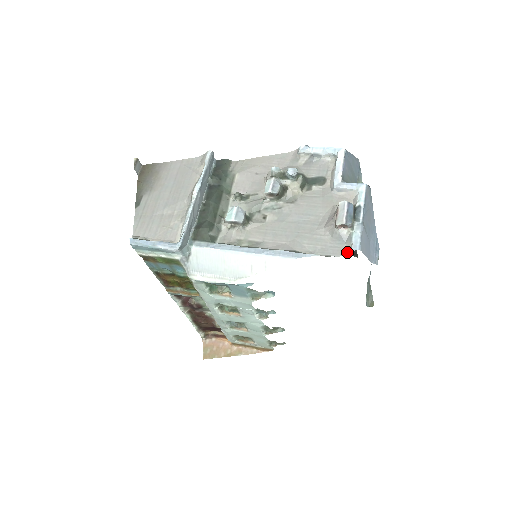
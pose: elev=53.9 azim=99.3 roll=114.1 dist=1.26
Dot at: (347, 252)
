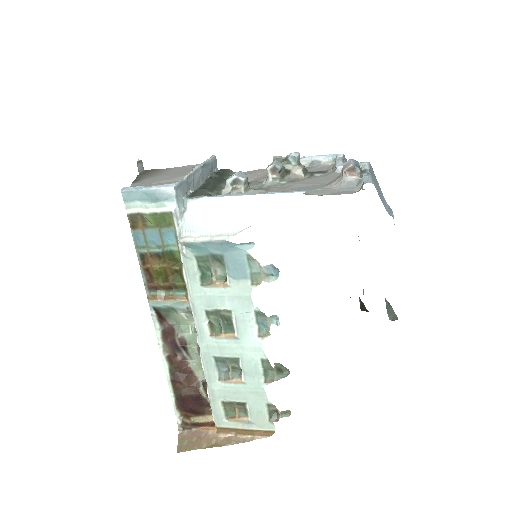
Dot at: (359, 190)
